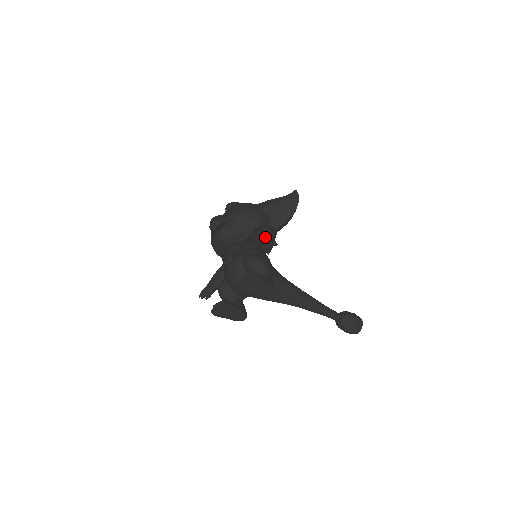
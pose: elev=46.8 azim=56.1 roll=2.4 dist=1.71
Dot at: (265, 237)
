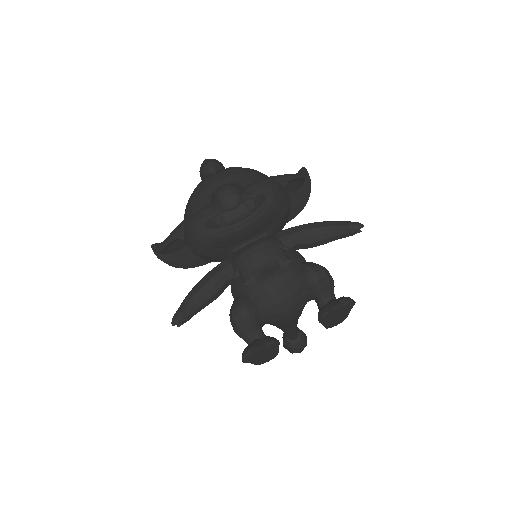
Dot at: (334, 239)
